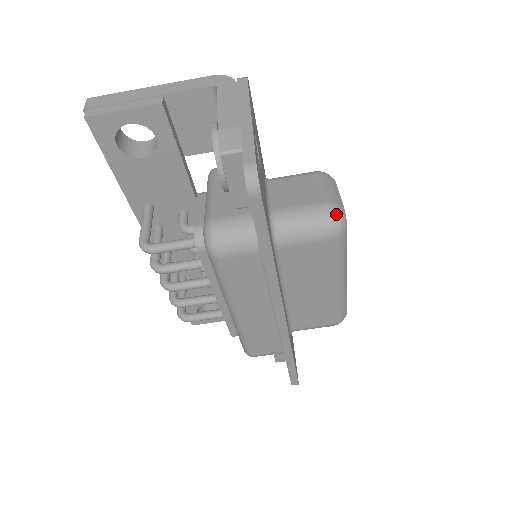
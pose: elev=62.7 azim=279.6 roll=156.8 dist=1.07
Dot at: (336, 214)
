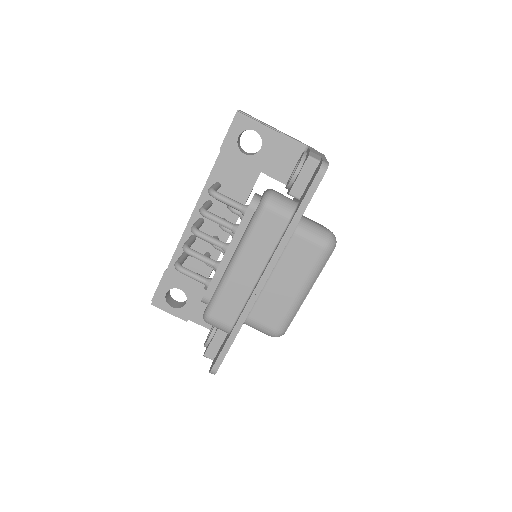
Dot at: (333, 238)
